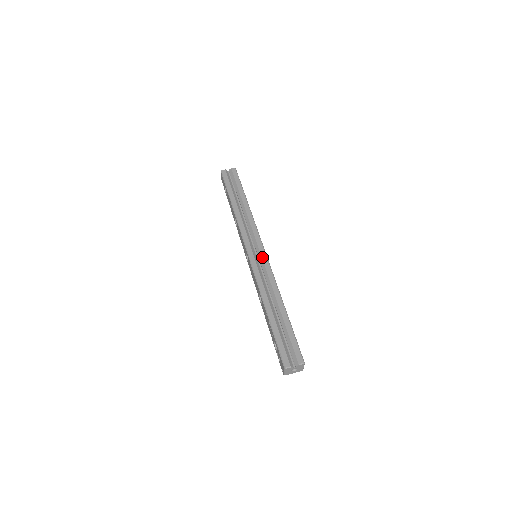
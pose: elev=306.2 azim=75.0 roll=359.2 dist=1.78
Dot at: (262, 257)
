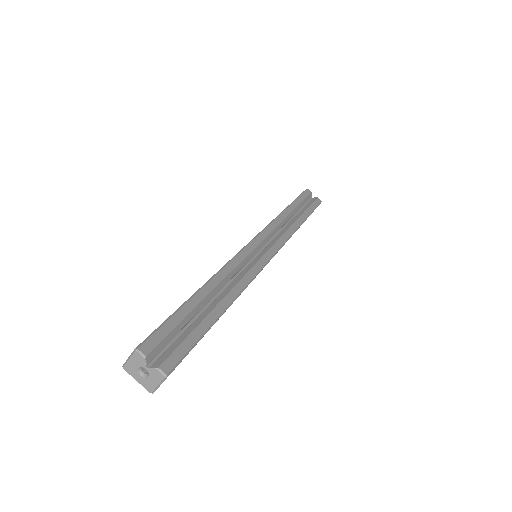
Dot at: (262, 257)
